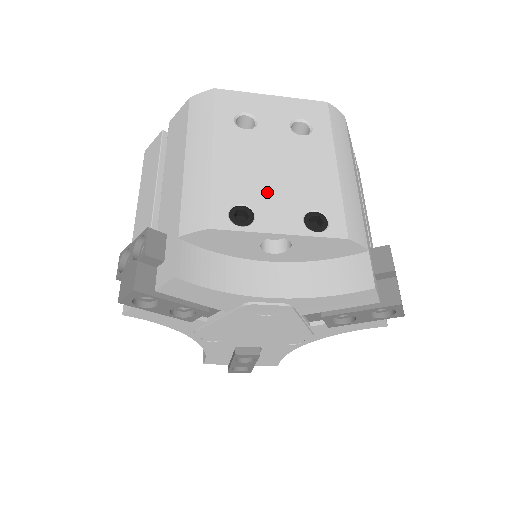
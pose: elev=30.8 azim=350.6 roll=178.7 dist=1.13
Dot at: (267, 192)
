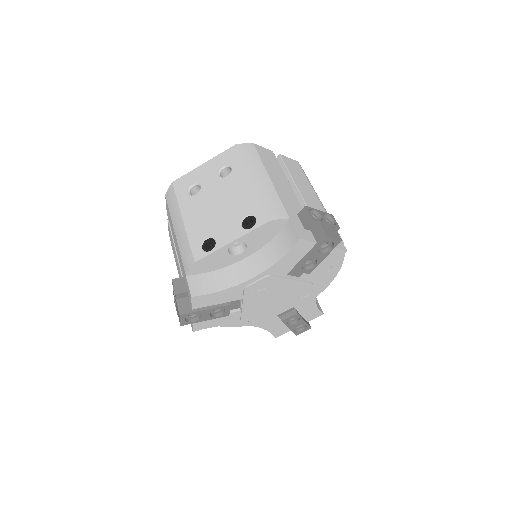
Dot at: (218, 223)
